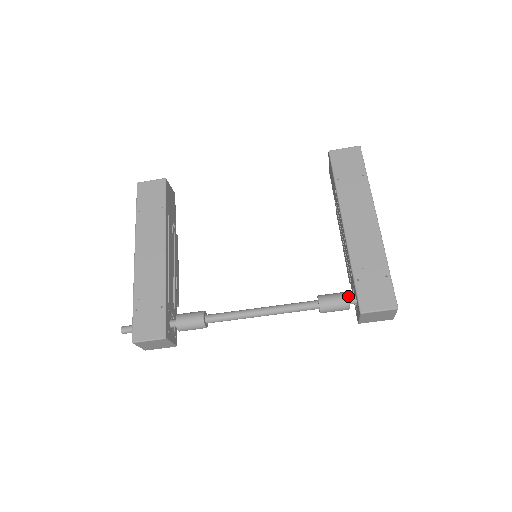
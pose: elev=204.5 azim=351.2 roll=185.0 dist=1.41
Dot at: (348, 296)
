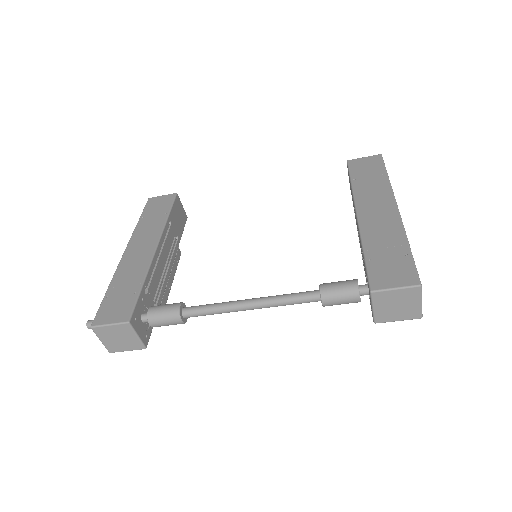
Dot at: (359, 285)
